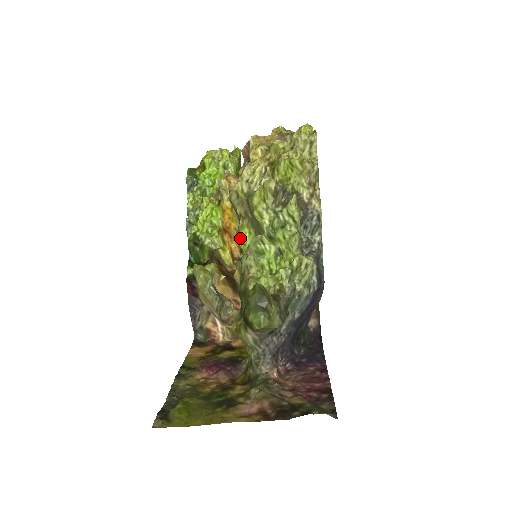
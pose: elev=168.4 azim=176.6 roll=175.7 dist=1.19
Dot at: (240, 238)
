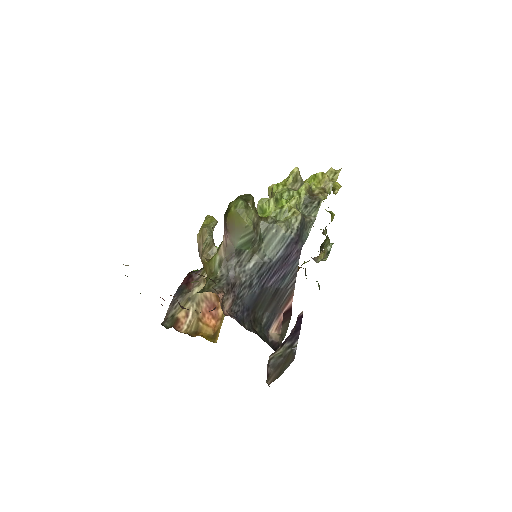
Dot at: occluded
